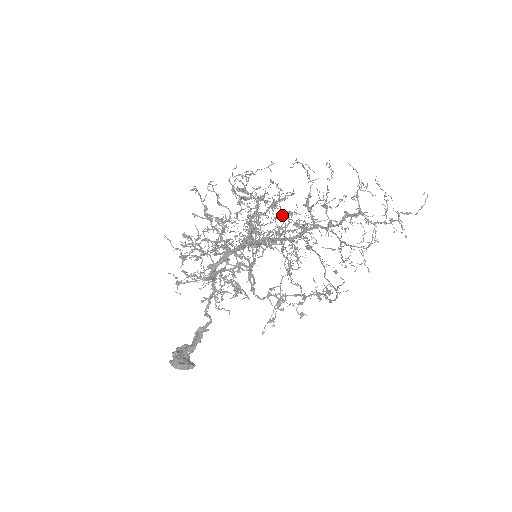
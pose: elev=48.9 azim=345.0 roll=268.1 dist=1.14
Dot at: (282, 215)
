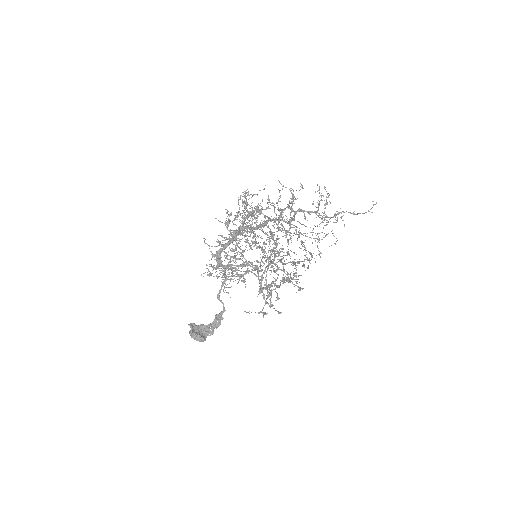
Dot at: occluded
